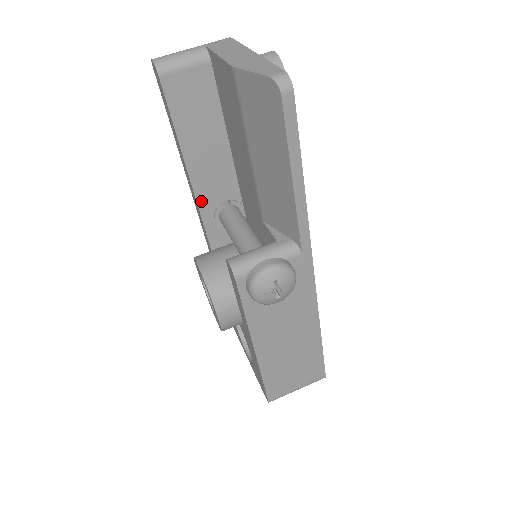
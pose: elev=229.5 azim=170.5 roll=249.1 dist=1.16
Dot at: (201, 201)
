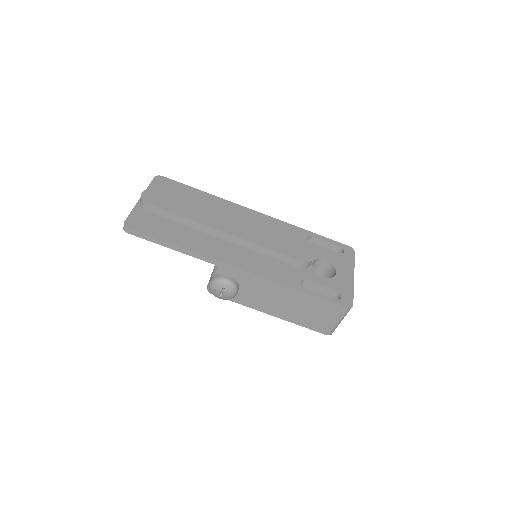
Dot at: occluded
